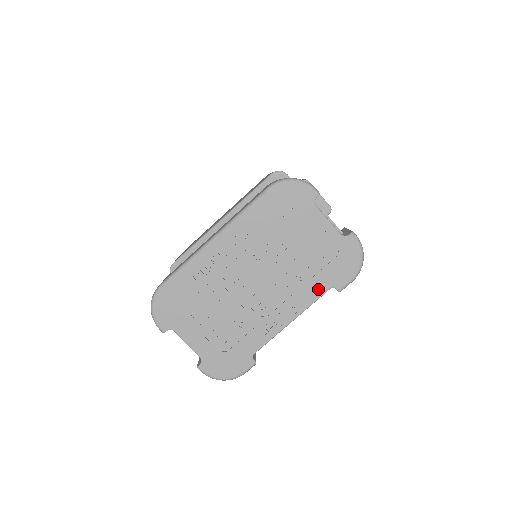
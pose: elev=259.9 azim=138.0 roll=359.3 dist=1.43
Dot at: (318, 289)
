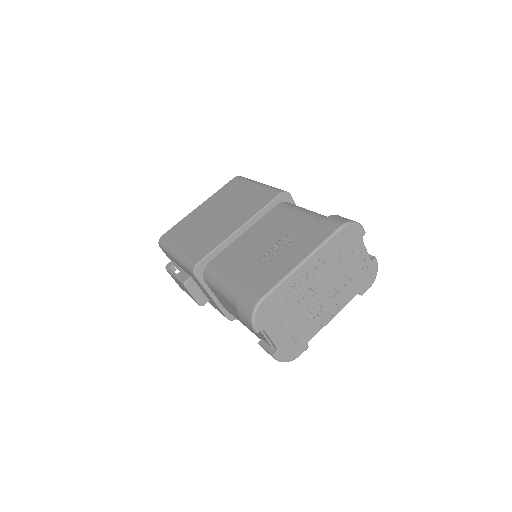
Dot at: (352, 295)
